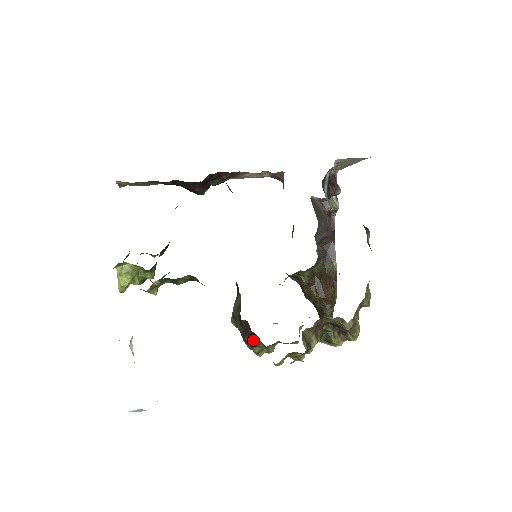
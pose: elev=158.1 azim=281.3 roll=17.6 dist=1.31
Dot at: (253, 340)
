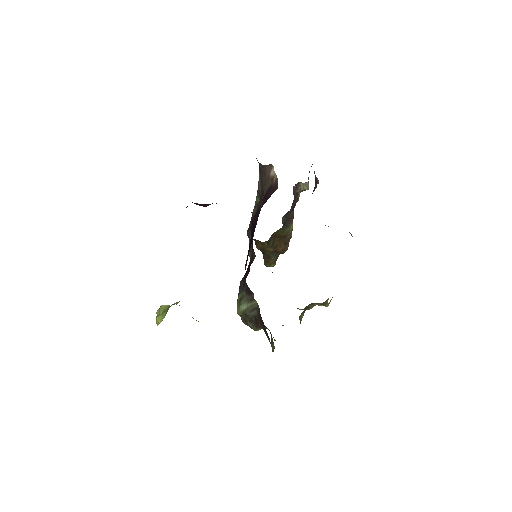
Dot at: (259, 327)
